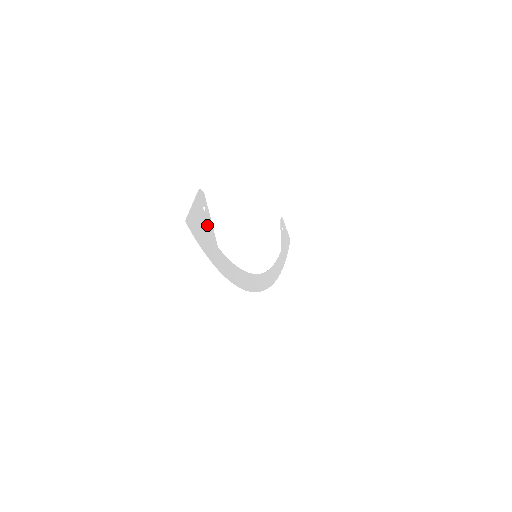
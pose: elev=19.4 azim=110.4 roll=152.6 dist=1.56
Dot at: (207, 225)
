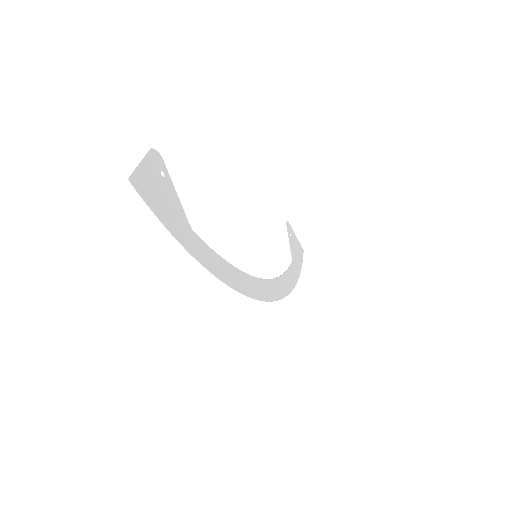
Dot at: (170, 196)
